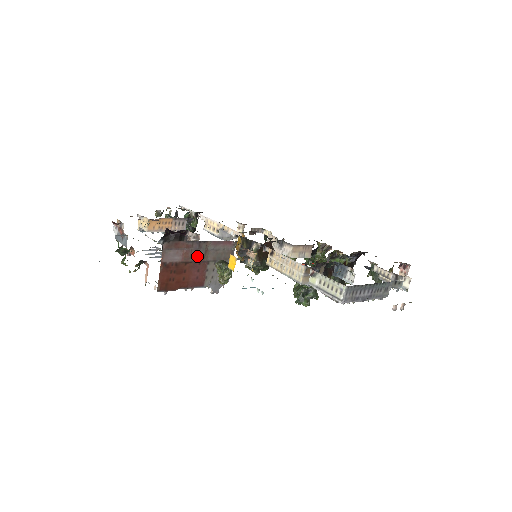
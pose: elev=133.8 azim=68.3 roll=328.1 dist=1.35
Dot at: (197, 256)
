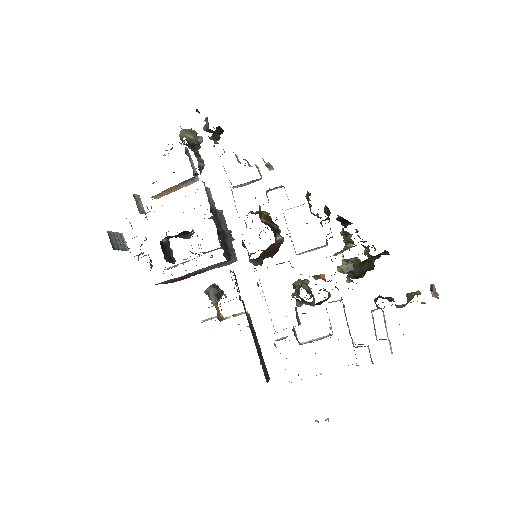
Dot at: (191, 274)
